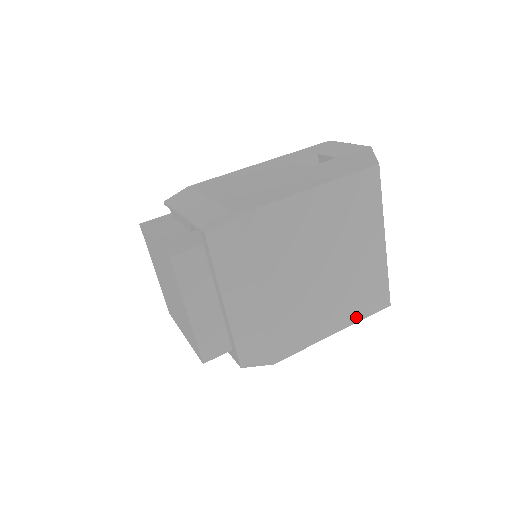
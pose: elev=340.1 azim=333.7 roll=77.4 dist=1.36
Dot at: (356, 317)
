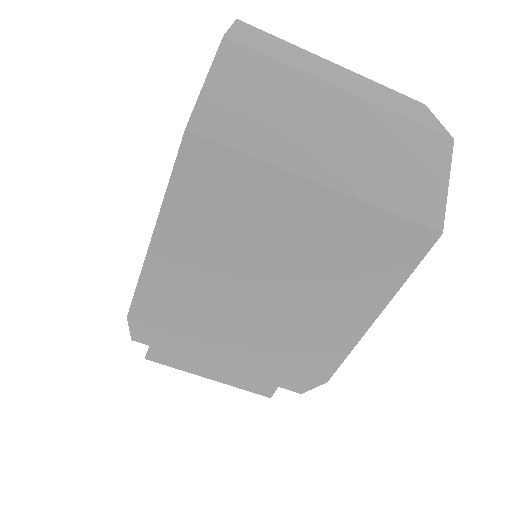
Dot at: (390, 285)
